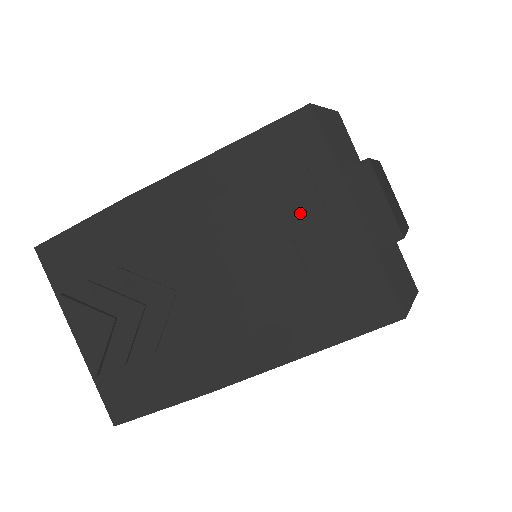
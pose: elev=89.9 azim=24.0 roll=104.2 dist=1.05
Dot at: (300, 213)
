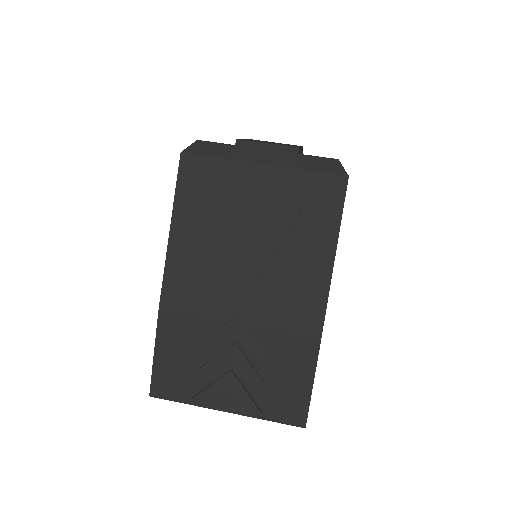
Dot at: (241, 200)
